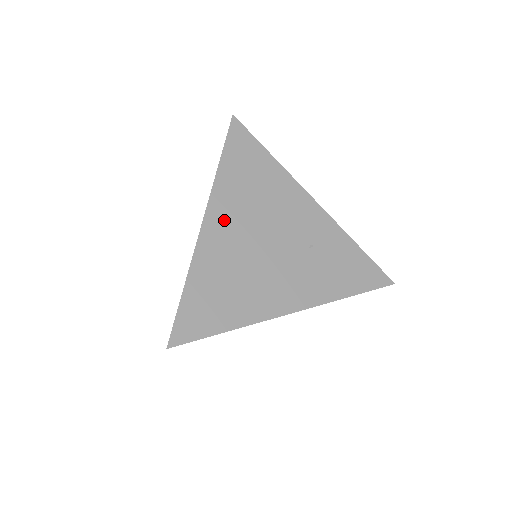
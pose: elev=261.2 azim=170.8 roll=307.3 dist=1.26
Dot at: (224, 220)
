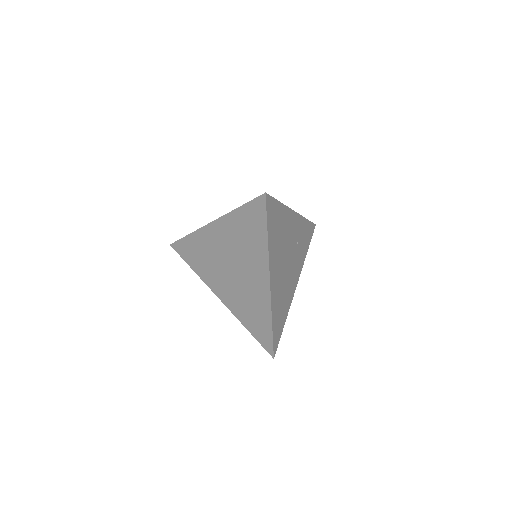
Dot at: (275, 272)
